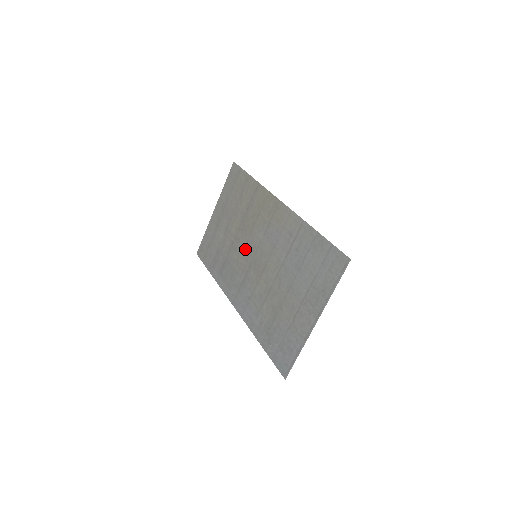
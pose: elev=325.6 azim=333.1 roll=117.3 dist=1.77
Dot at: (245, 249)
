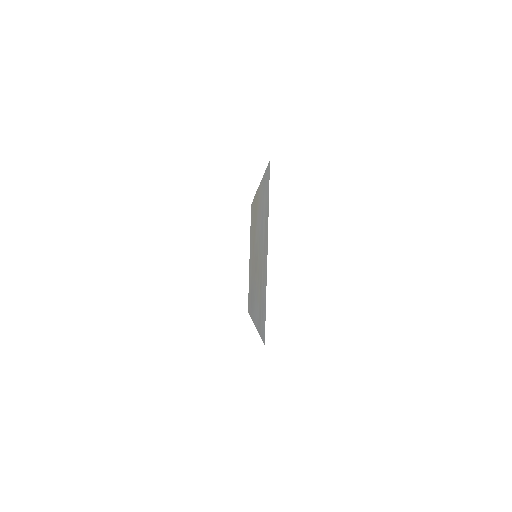
Dot at: (254, 261)
